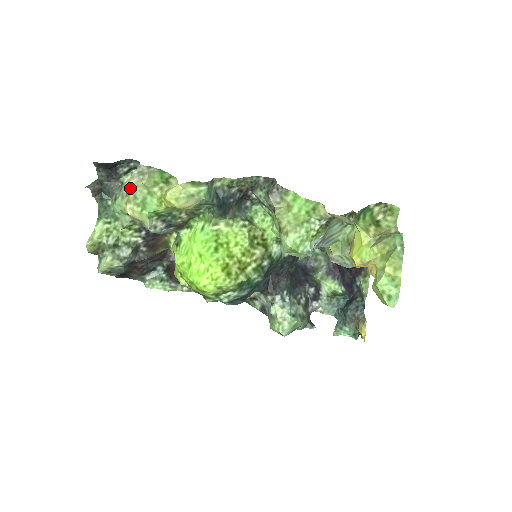
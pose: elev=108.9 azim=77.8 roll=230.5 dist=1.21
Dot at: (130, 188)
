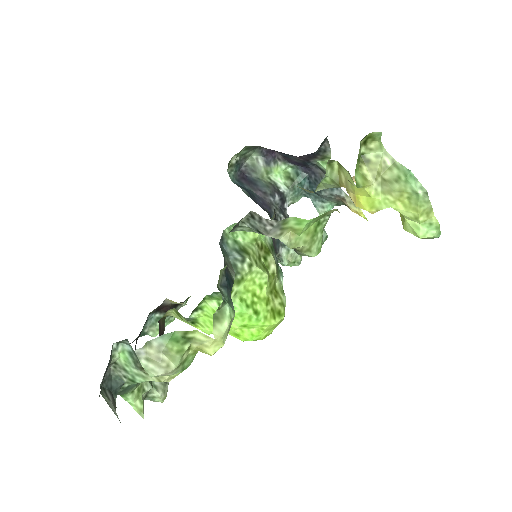
Dot at: (157, 376)
